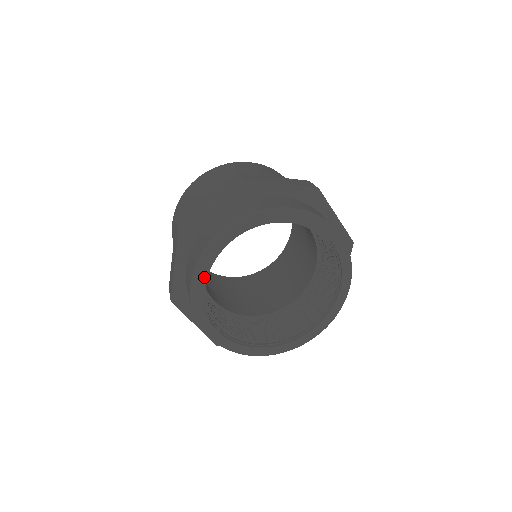
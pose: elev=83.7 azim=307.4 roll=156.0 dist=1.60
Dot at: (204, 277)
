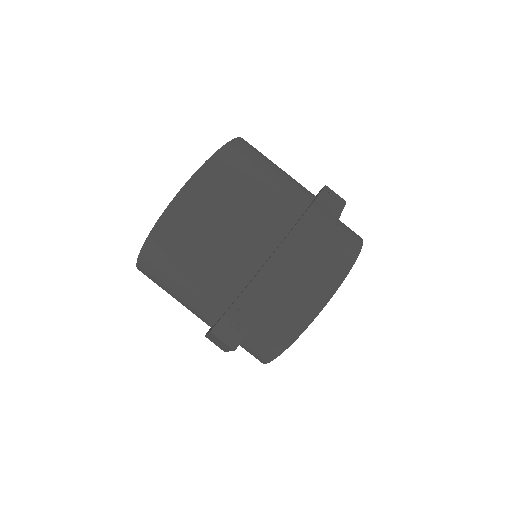
Dot at: occluded
